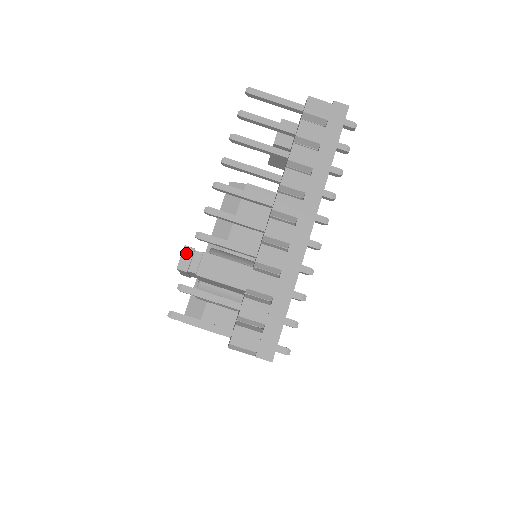
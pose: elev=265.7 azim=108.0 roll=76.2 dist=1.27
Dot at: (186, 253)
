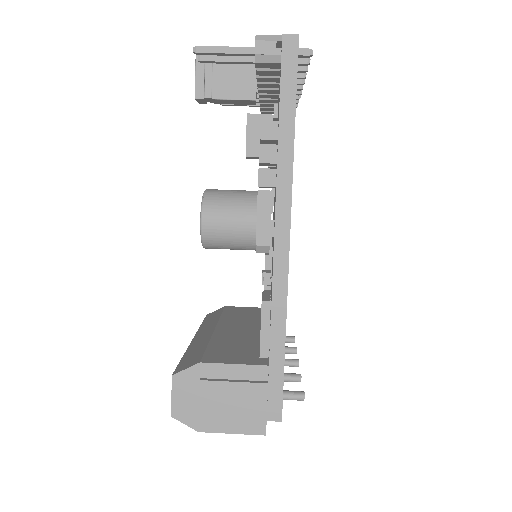
Dot at: occluded
